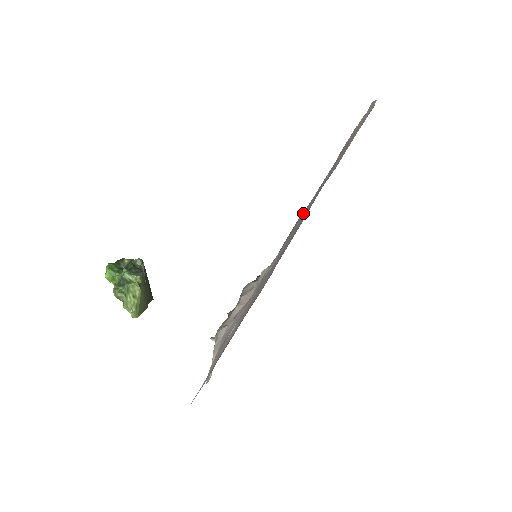
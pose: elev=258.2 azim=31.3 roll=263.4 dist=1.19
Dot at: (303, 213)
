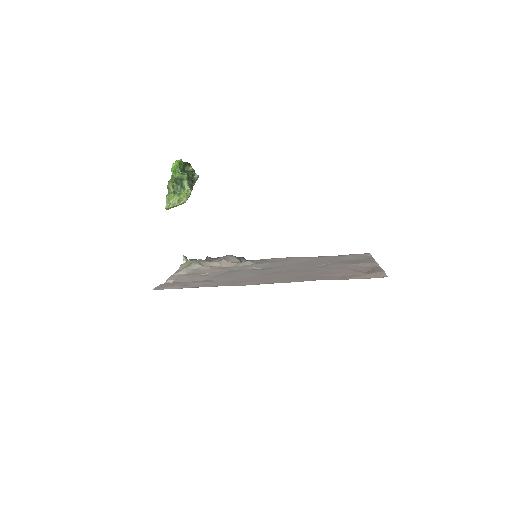
Dot at: (299, 261)
